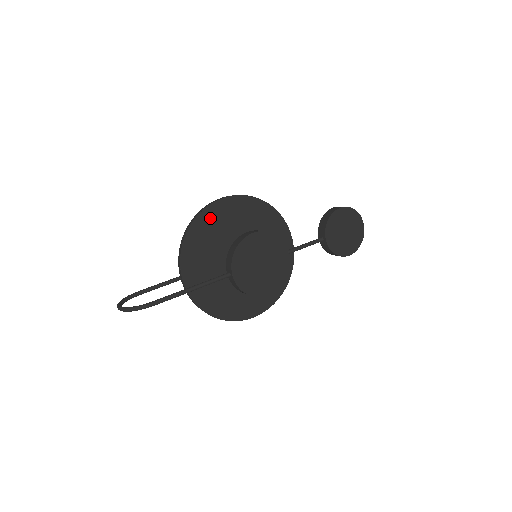
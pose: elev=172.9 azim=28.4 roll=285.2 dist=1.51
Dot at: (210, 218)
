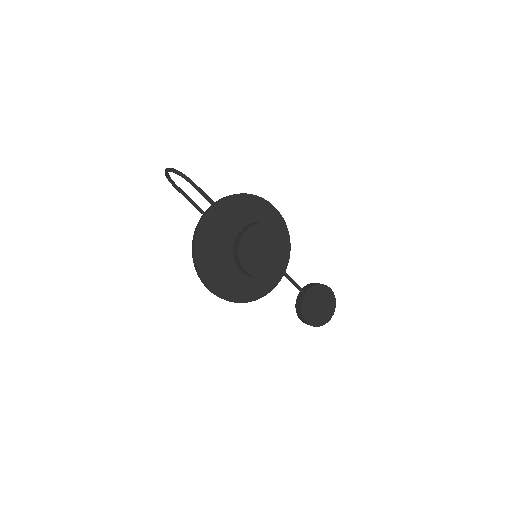
Dot at: (257, 205)
